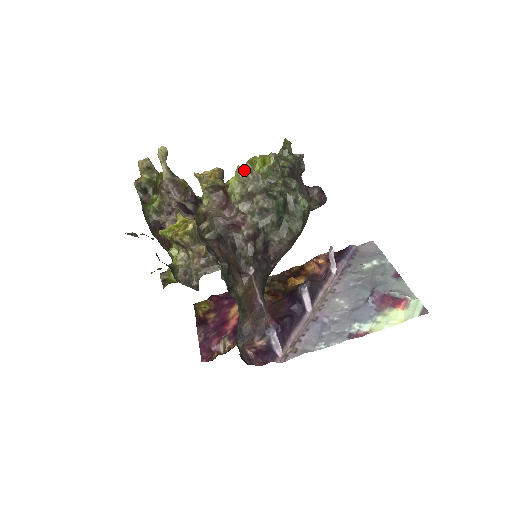
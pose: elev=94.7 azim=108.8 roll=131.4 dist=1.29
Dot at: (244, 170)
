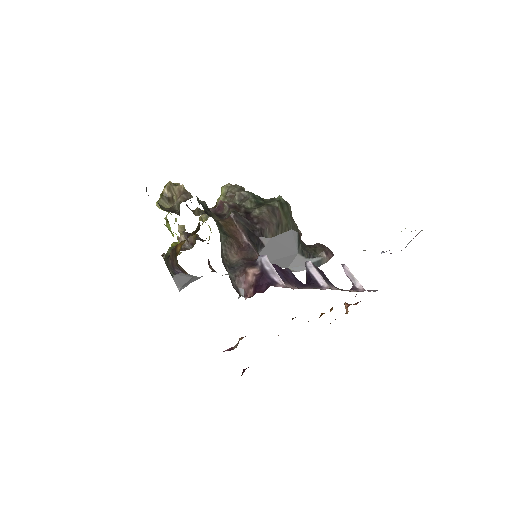
Dot at: (225, 185)
